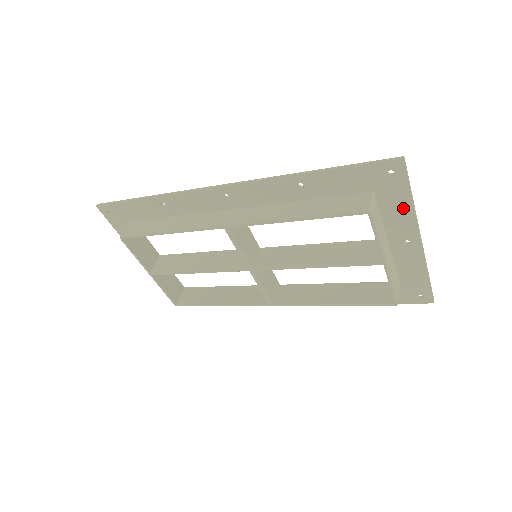
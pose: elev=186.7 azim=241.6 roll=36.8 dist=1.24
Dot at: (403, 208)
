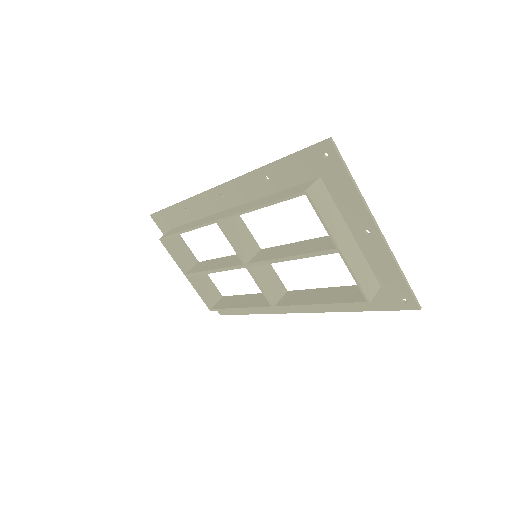
Dot at: (349, 193)
